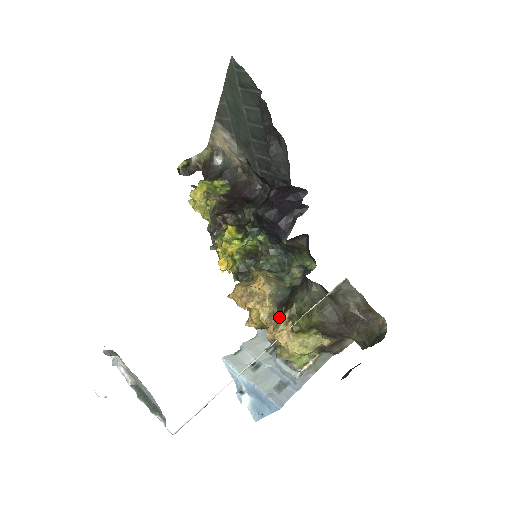
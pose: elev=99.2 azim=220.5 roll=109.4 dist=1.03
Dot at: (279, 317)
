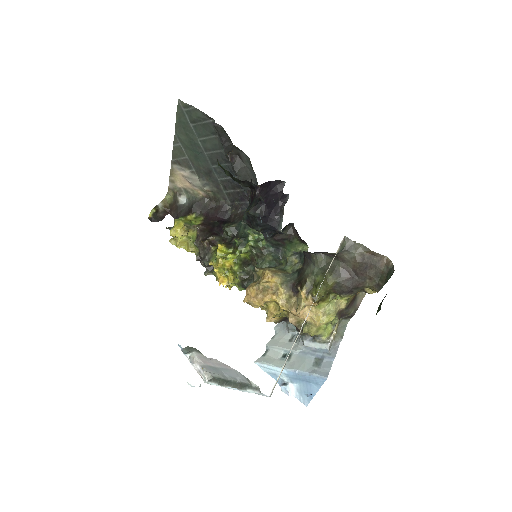
Dot at: (297, 297)
